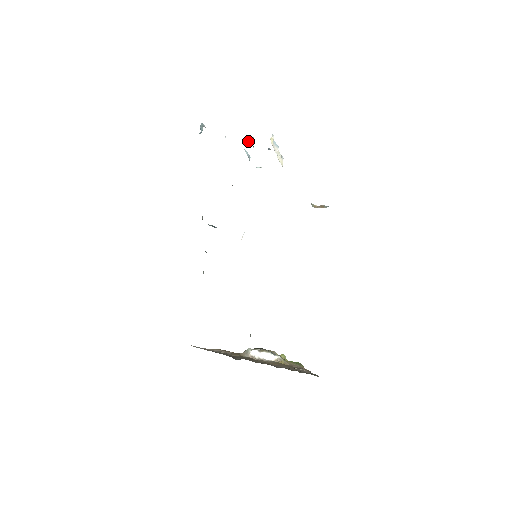
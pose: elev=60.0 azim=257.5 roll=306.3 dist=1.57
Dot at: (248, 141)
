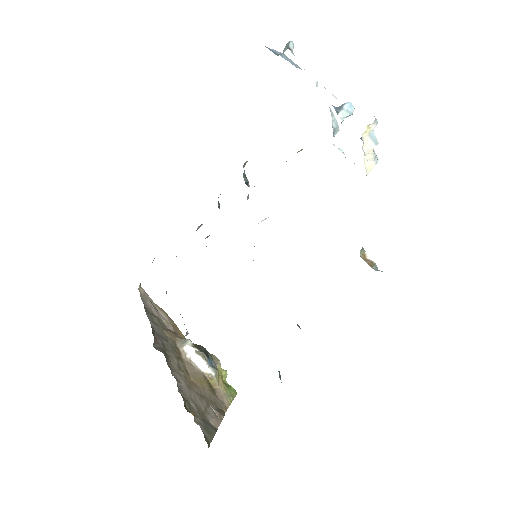
Dot at: (340, 108)
